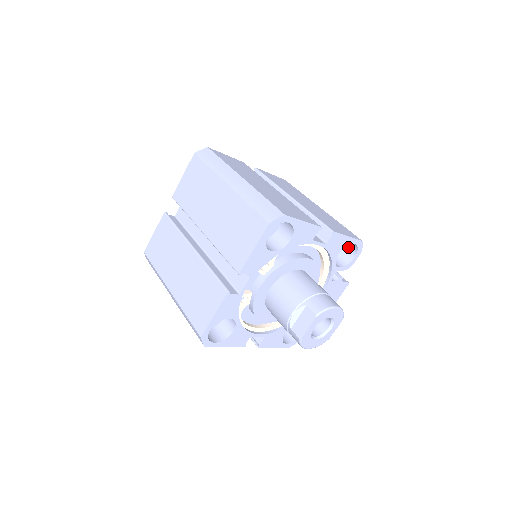
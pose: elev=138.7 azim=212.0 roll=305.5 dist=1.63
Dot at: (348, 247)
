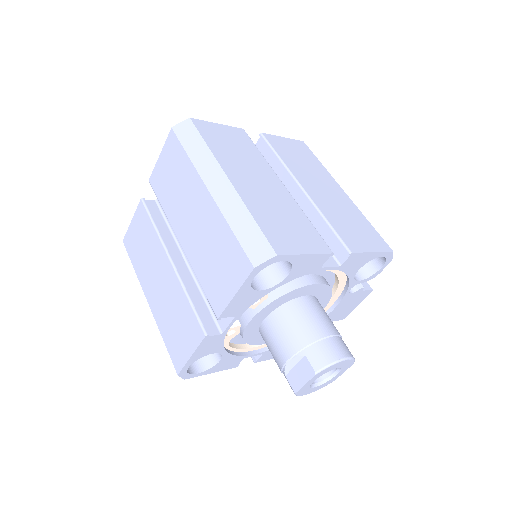
Dot at: occluded
